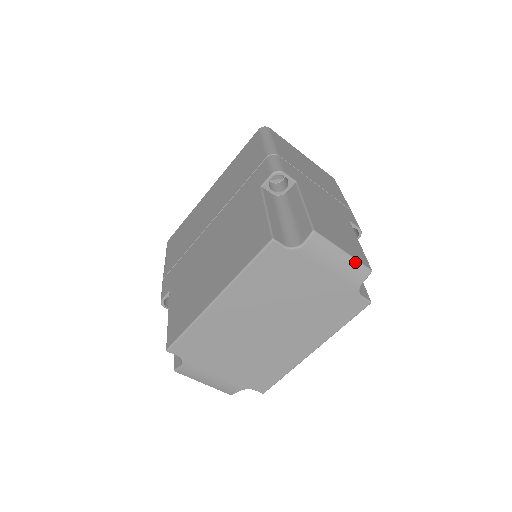
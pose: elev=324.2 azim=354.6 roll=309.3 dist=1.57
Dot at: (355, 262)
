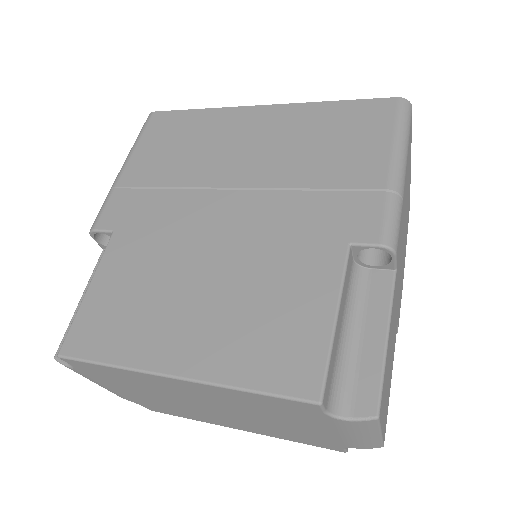
Dot at: (379, 441)
